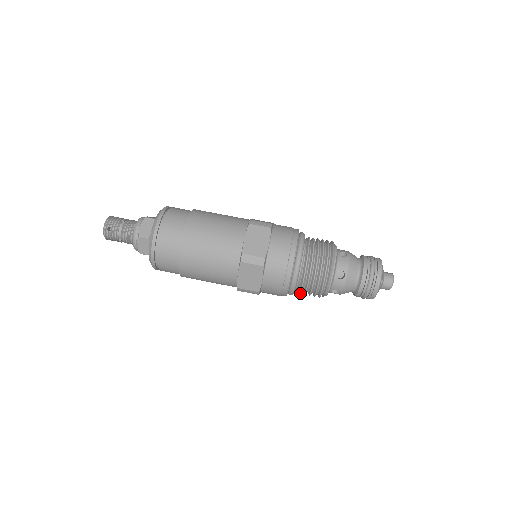
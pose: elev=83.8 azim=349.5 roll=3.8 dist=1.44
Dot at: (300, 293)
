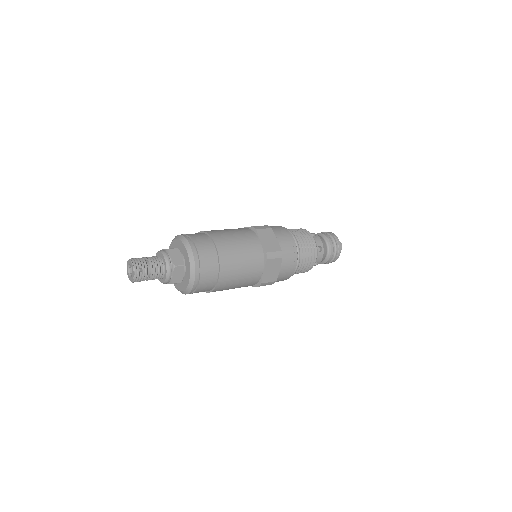
Dot at: (295, 273)
